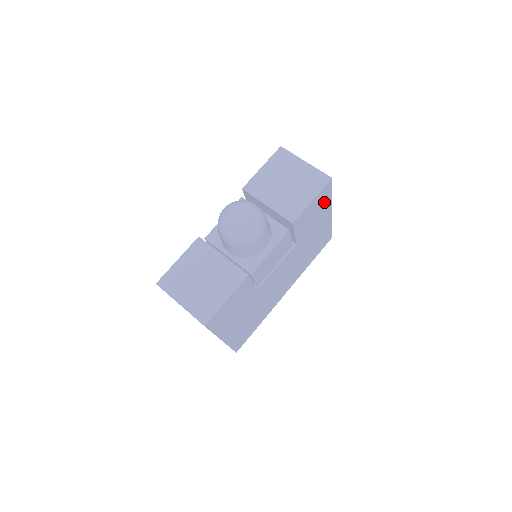
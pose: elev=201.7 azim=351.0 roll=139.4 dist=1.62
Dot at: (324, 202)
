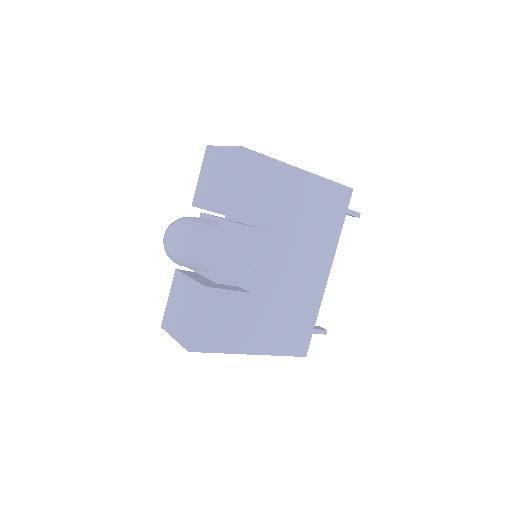
Dot at: (265, 171)
